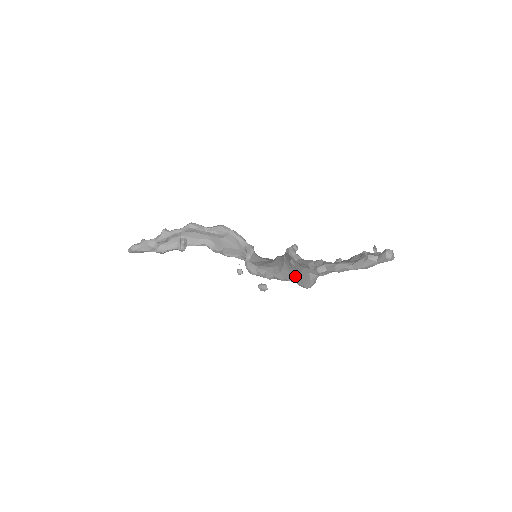
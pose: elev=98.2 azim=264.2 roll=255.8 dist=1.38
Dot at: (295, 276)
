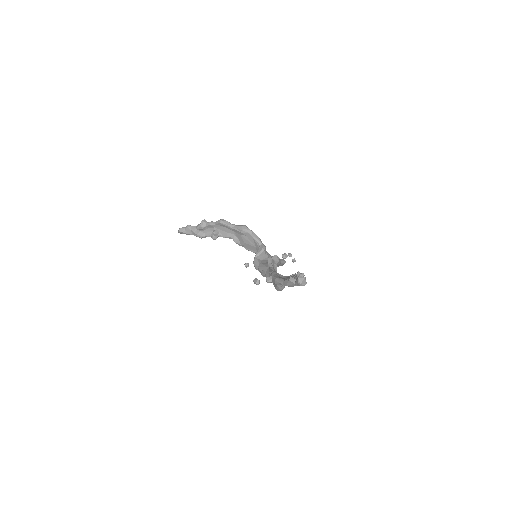
Dot at: occluded
